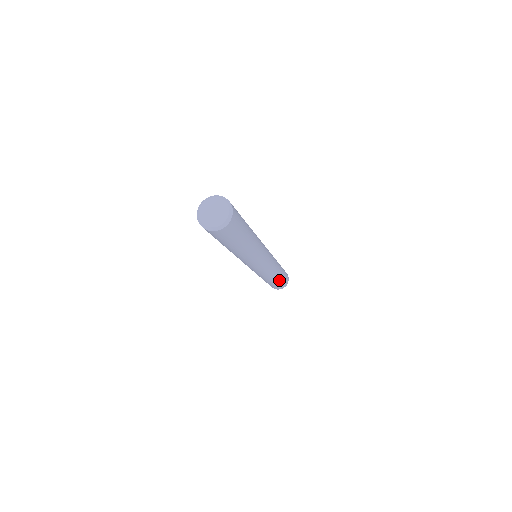
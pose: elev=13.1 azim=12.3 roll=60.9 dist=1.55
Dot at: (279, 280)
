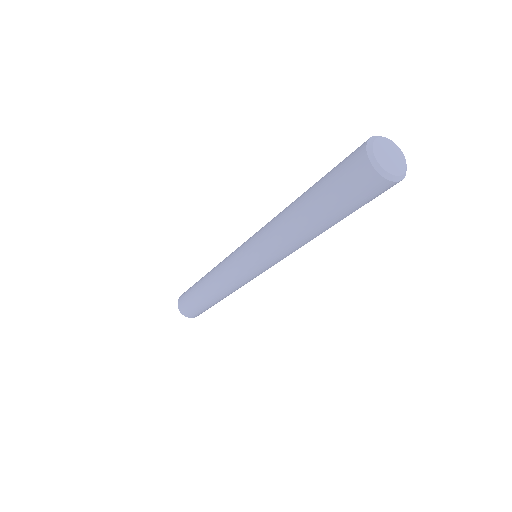
Dot at: (216, 303)
